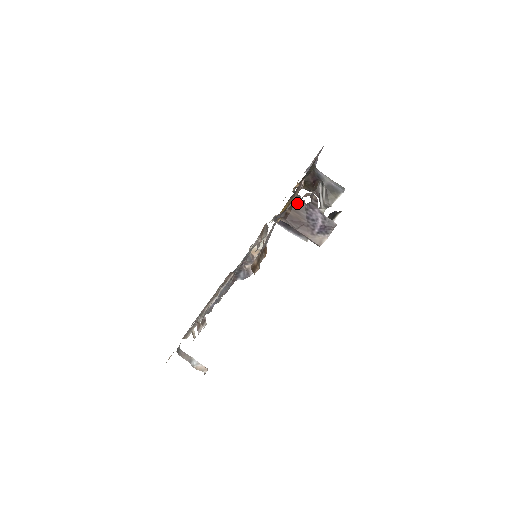
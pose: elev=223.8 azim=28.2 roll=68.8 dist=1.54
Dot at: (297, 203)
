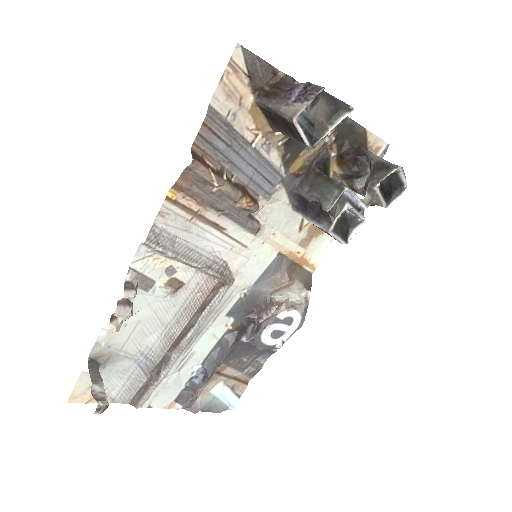
Dot at: (281, 80)
